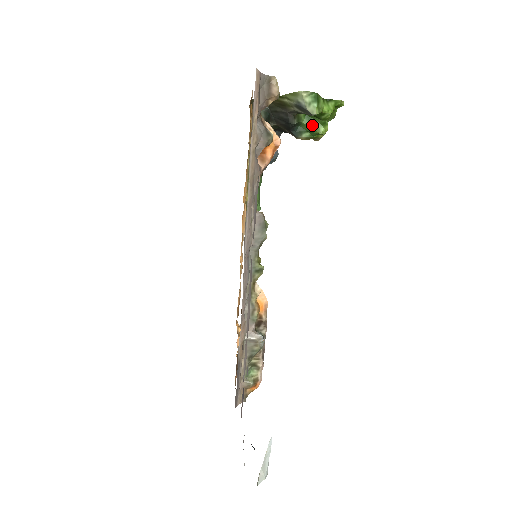
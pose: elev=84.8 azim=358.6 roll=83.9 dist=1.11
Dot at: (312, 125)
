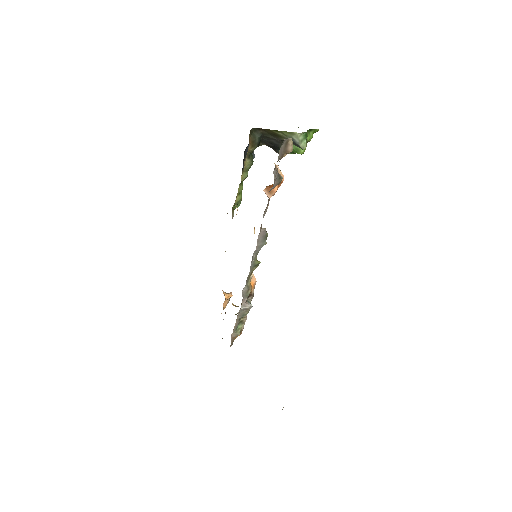
Dot at: (294, 147)
